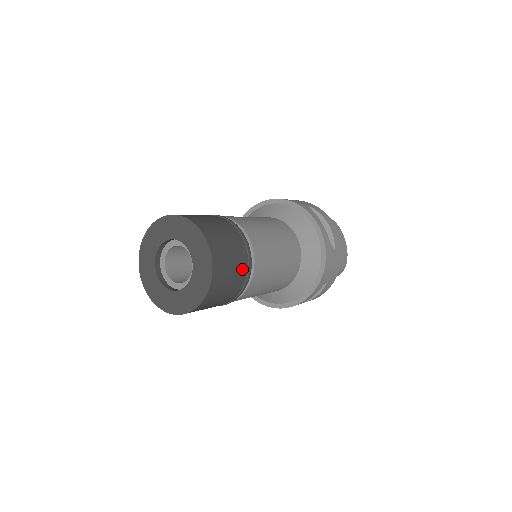
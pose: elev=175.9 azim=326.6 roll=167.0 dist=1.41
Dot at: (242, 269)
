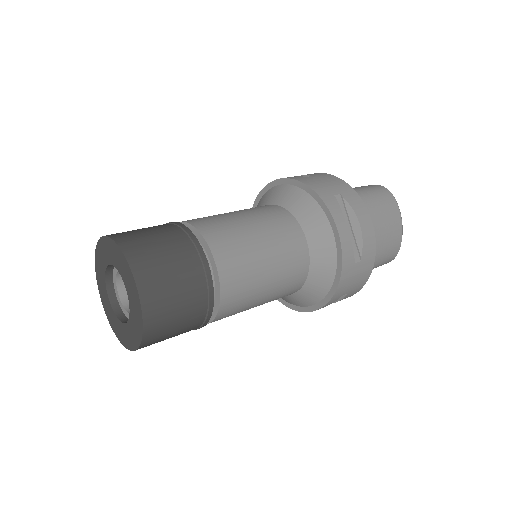
Dot at: (197, 308)
